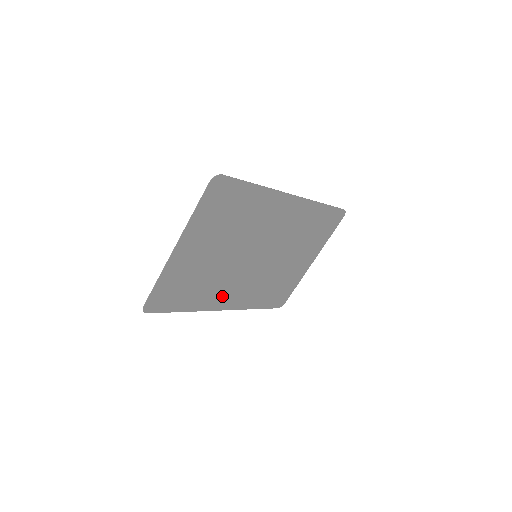
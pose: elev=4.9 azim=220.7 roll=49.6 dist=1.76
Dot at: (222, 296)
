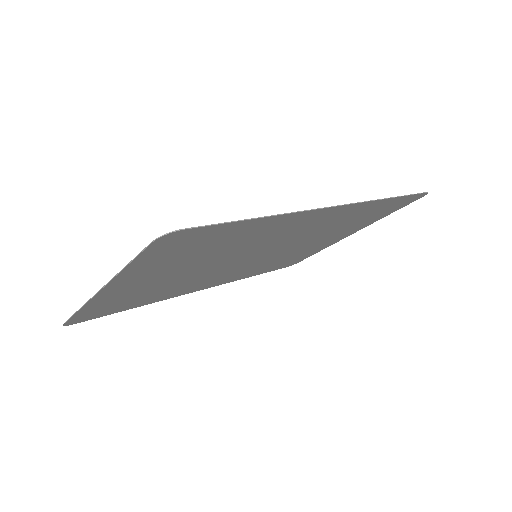
Dot at: (198, 285)
